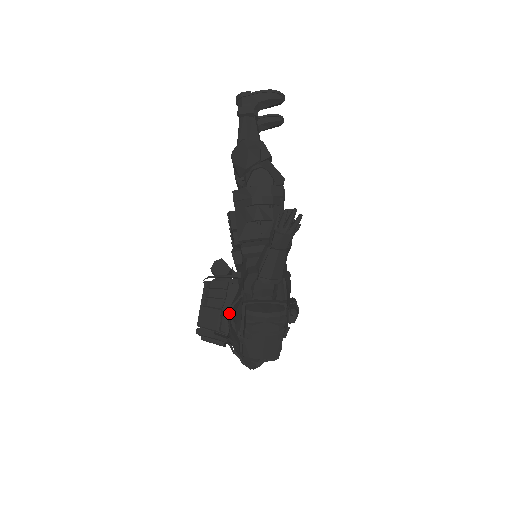
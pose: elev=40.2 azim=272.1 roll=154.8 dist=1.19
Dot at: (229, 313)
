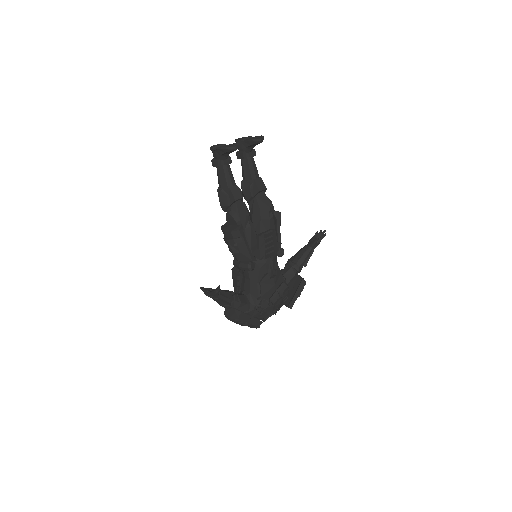
Dot at: occluded
